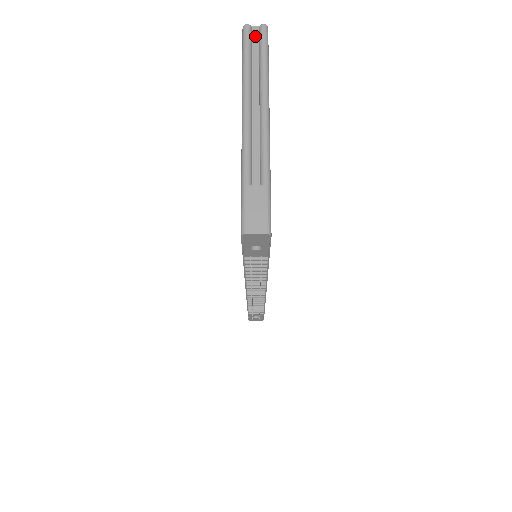
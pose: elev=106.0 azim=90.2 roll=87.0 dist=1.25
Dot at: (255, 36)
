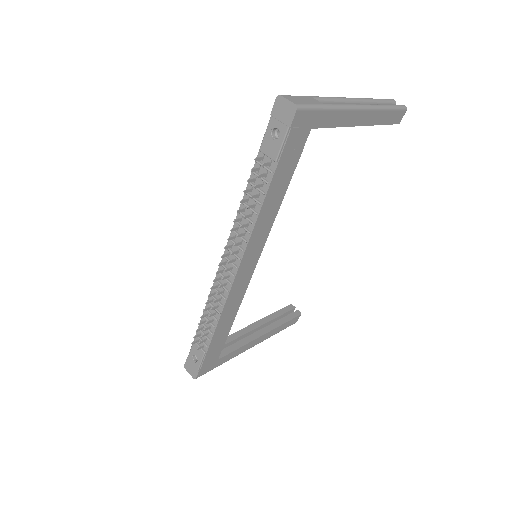
Dot at: occluded
